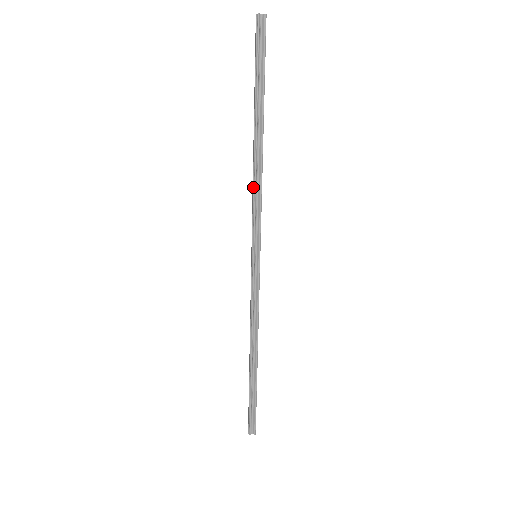
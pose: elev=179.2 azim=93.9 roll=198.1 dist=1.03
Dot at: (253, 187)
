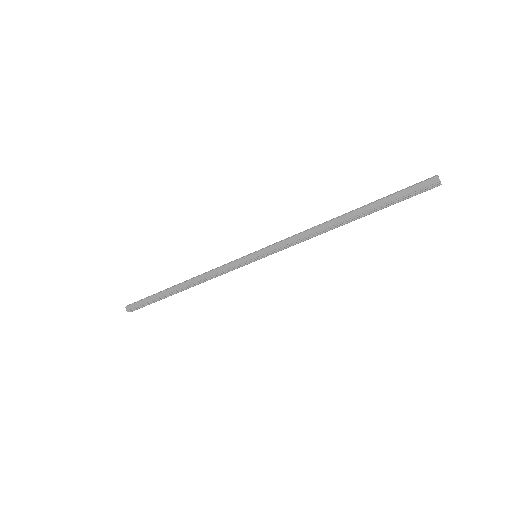
Dot at: (307, 236)
